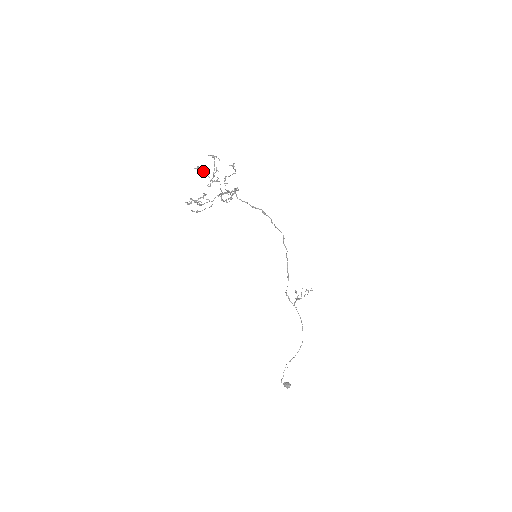
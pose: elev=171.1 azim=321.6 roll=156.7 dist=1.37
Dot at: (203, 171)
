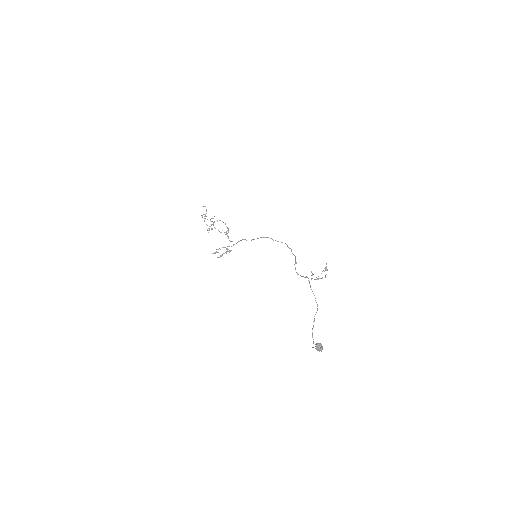
Dot at: occluded
